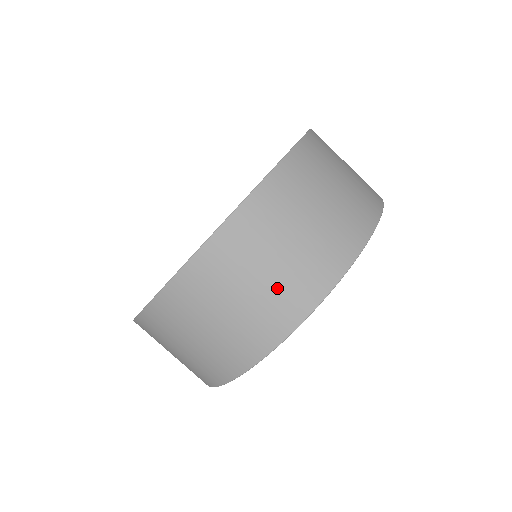
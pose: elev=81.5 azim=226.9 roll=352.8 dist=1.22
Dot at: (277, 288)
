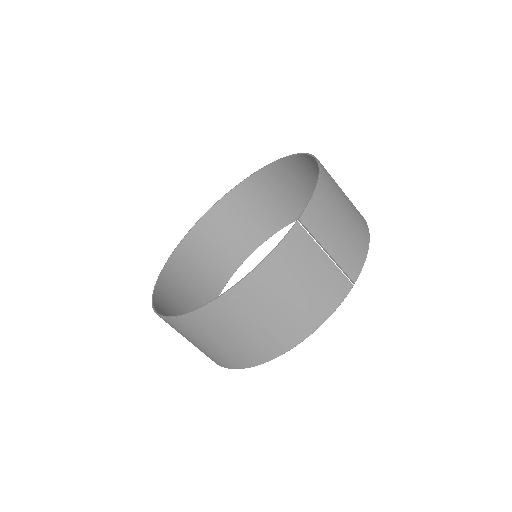
Dot at: (212, 352)
